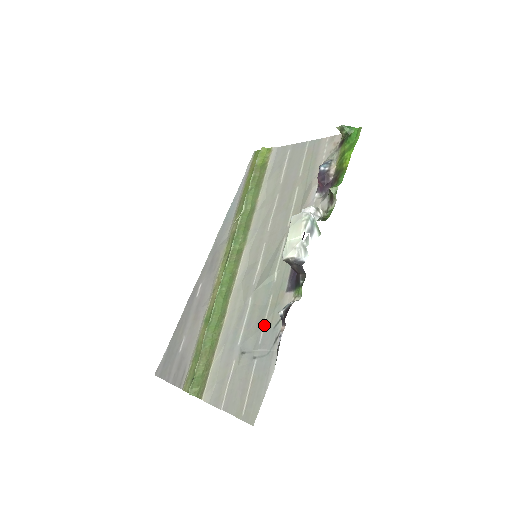
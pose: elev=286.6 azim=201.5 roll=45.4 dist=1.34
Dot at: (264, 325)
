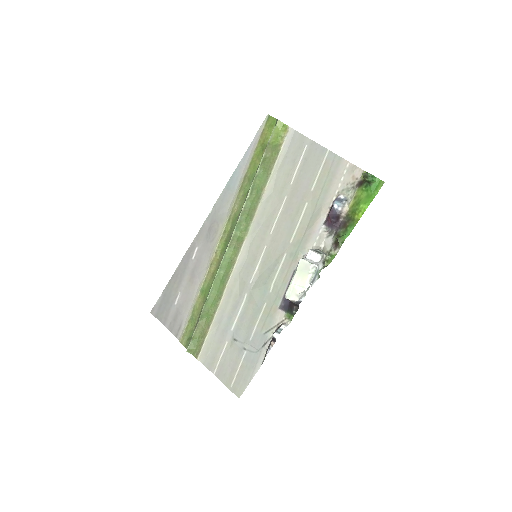
Dot at: (256, 327)
